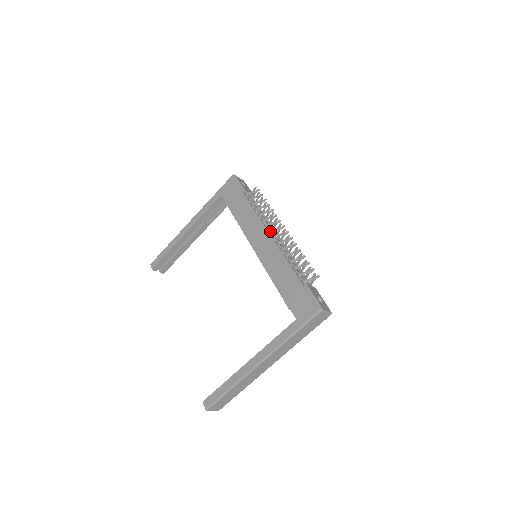
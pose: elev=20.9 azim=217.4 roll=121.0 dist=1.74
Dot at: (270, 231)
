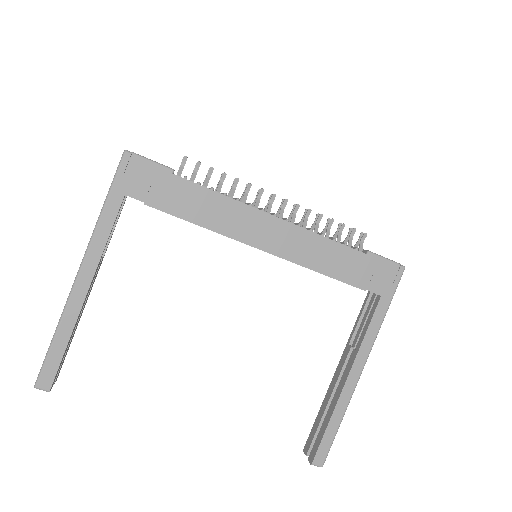
Dot at: (267, 212)
